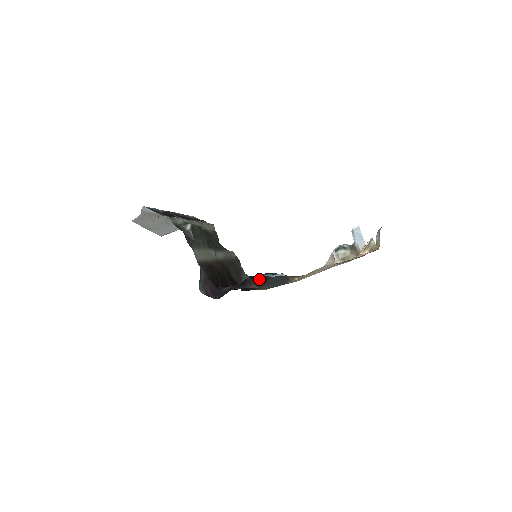
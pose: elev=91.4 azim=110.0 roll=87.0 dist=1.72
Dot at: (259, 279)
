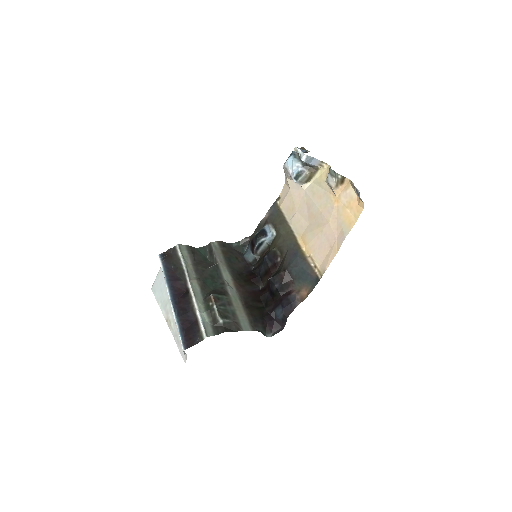
Dot at: (284, 279)
